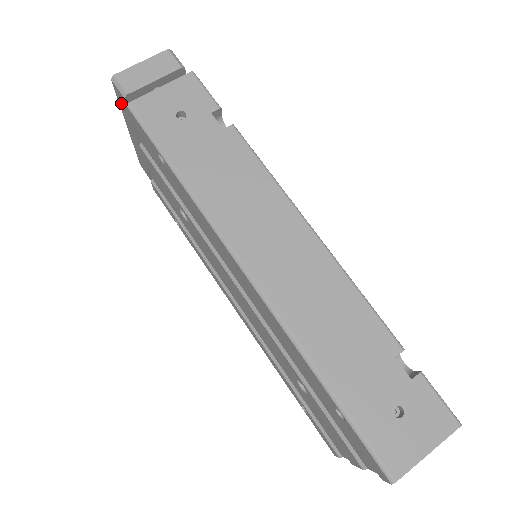
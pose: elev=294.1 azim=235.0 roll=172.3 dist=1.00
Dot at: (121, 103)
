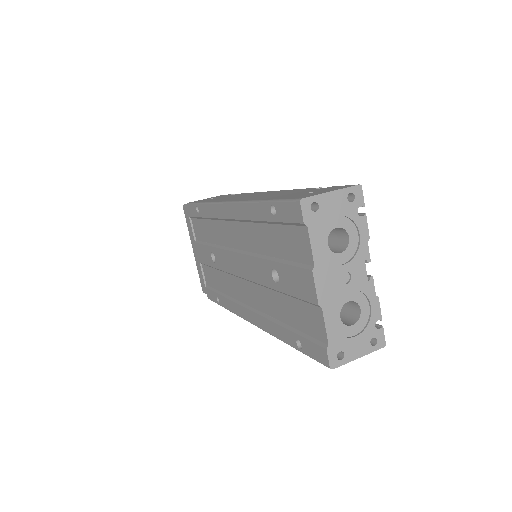
Dot at: (187, 221)
